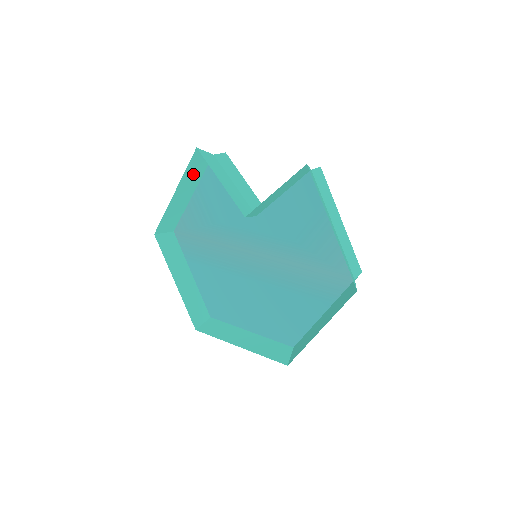
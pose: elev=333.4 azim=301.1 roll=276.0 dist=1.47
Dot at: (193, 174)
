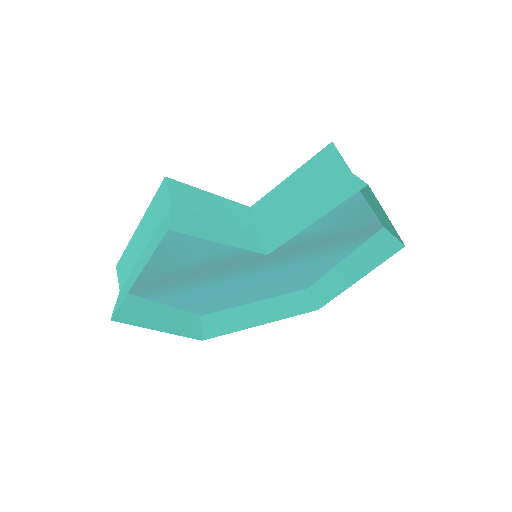
Dot at: (152, 245)
